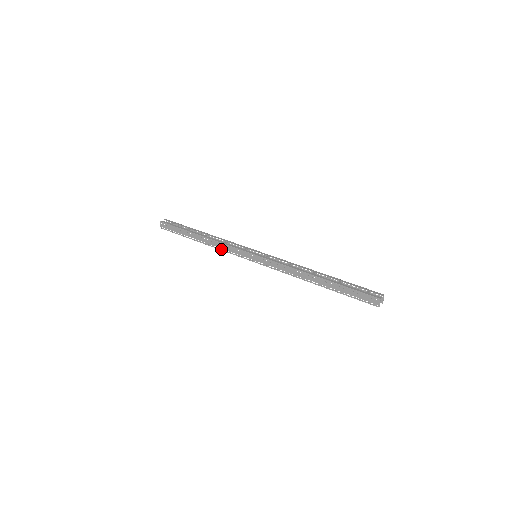
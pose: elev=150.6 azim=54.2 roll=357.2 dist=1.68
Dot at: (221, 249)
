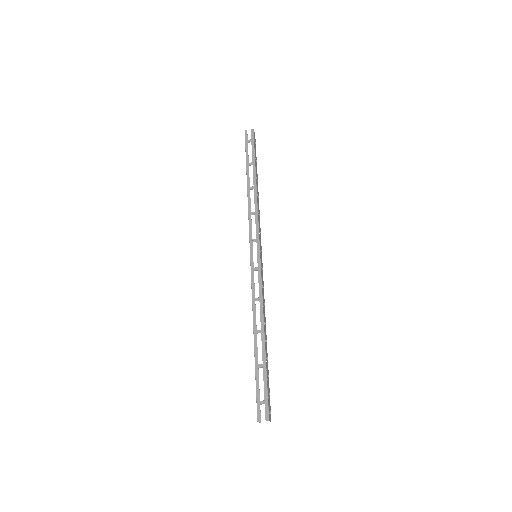
Dot at: occluded
